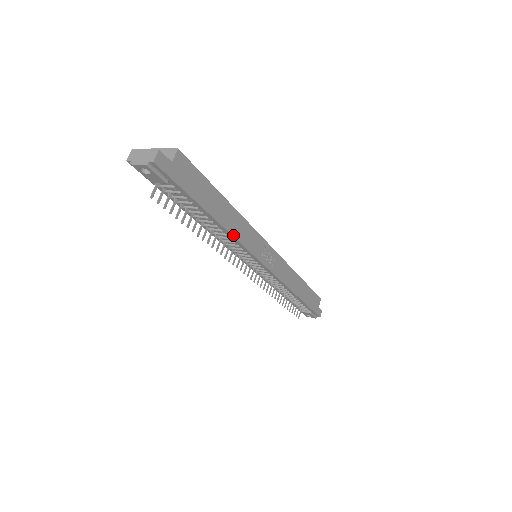
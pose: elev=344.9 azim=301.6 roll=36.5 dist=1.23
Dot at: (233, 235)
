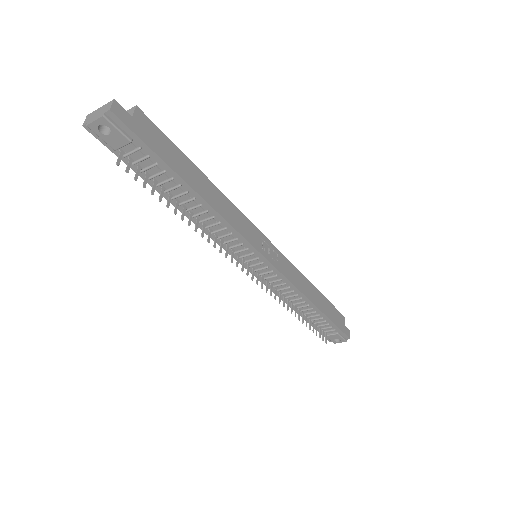
Dot at: (222, 216)
